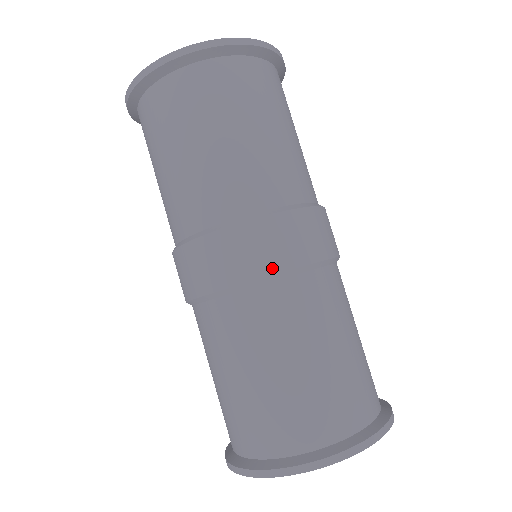
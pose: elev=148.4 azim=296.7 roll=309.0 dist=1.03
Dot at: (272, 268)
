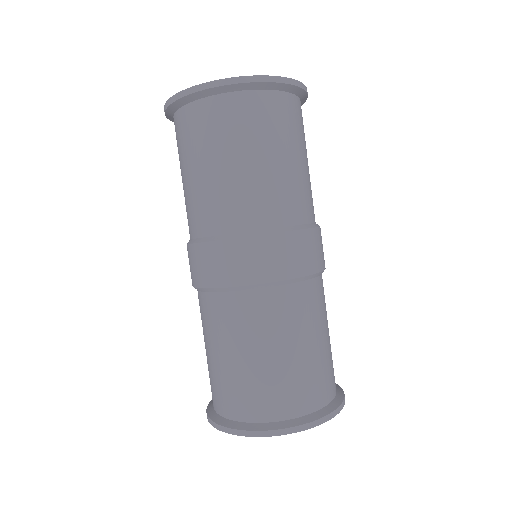
Dot at: (319, 267)
